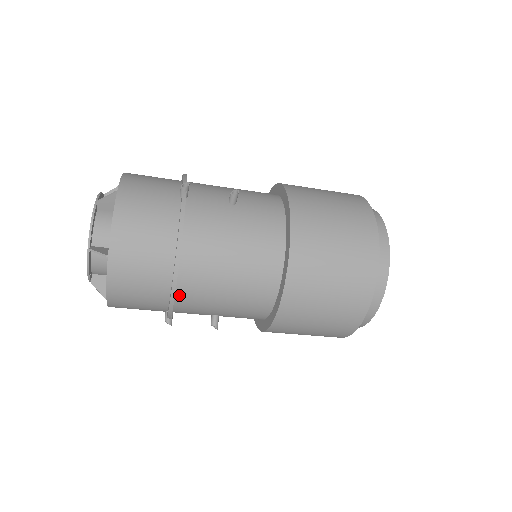
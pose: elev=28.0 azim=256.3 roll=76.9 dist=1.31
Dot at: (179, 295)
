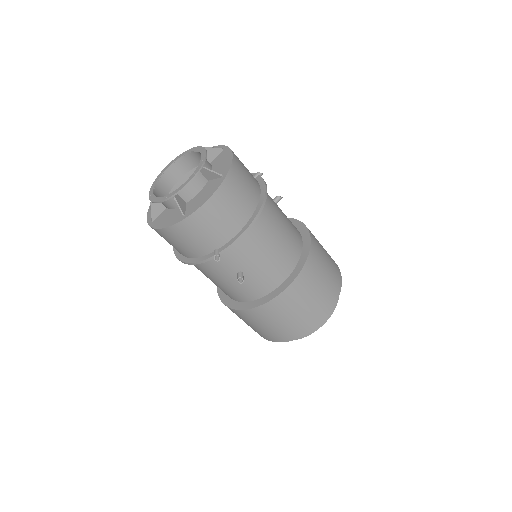
Dot at: (245, 234)
